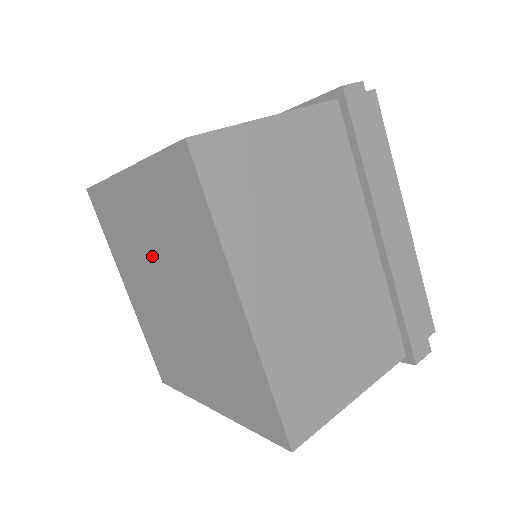
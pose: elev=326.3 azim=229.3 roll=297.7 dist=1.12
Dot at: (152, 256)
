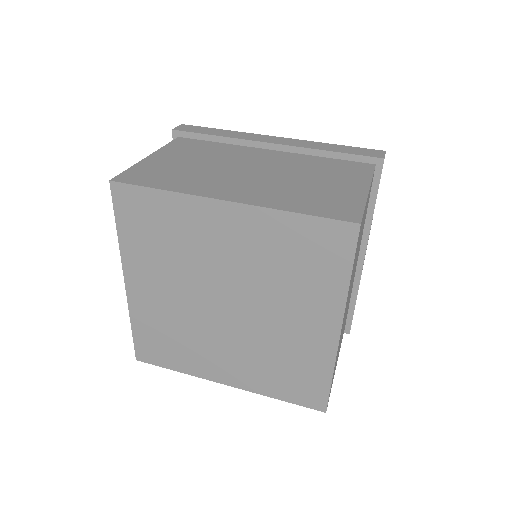
Dot at: (219, 272)
